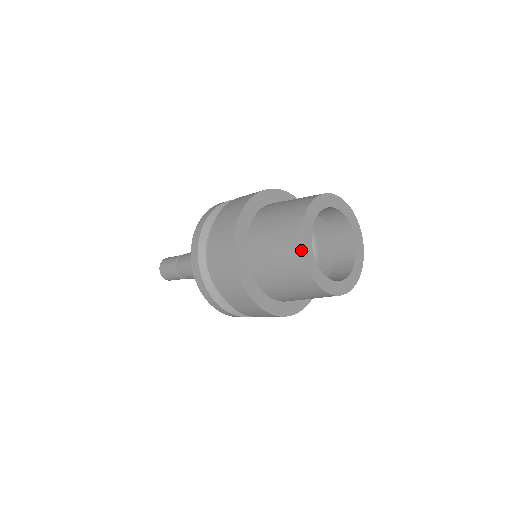
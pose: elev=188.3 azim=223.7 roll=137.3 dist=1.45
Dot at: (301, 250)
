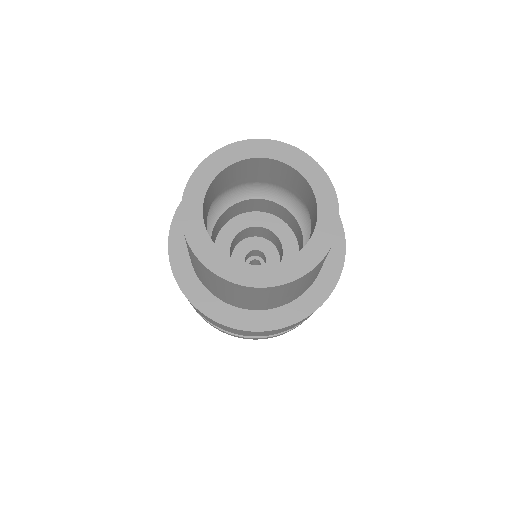
Dot at: occluded
